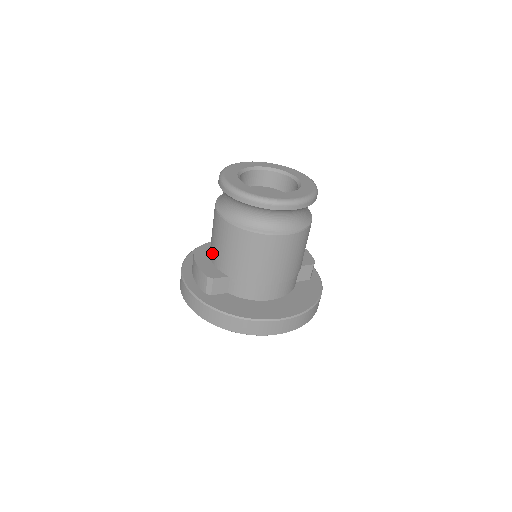
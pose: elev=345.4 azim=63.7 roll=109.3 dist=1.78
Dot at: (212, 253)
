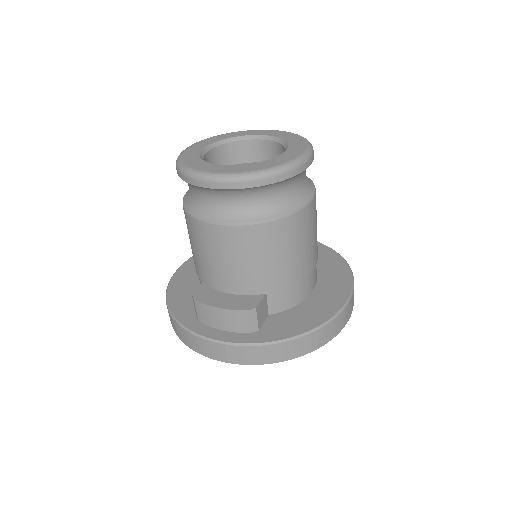
Dot at: (222, 282)
